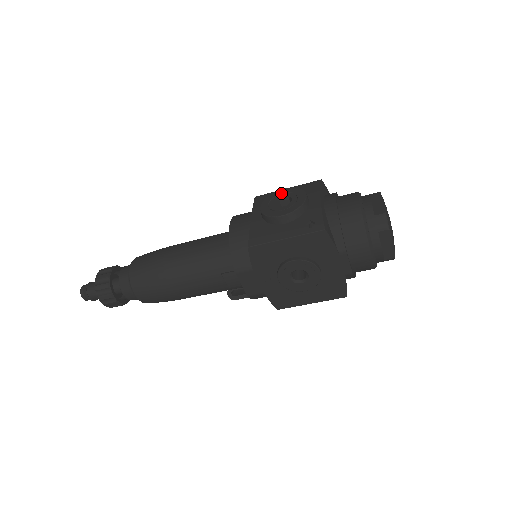
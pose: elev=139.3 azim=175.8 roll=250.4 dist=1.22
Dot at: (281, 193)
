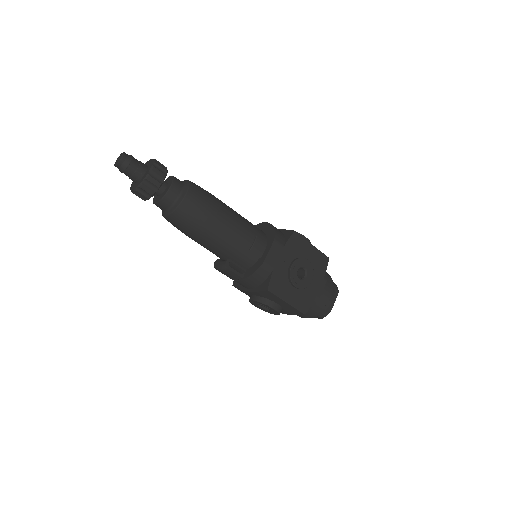
Dot at: occluded
